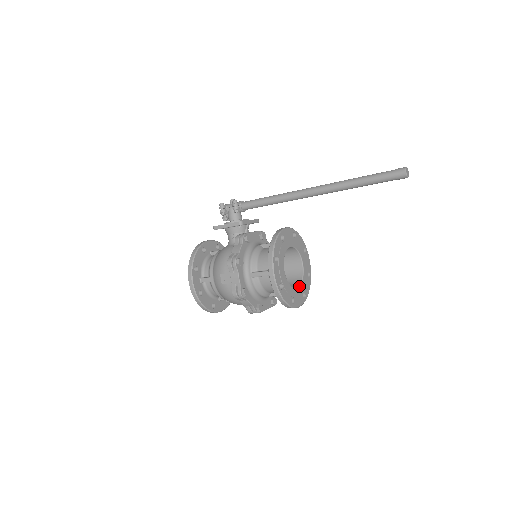
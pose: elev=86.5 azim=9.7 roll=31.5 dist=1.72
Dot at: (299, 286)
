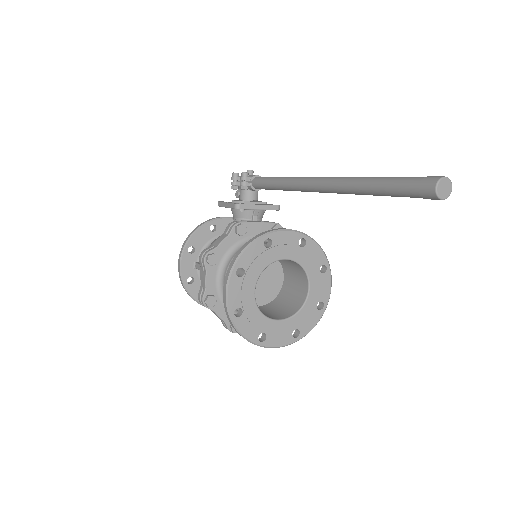
Dot at: (286, 318)
